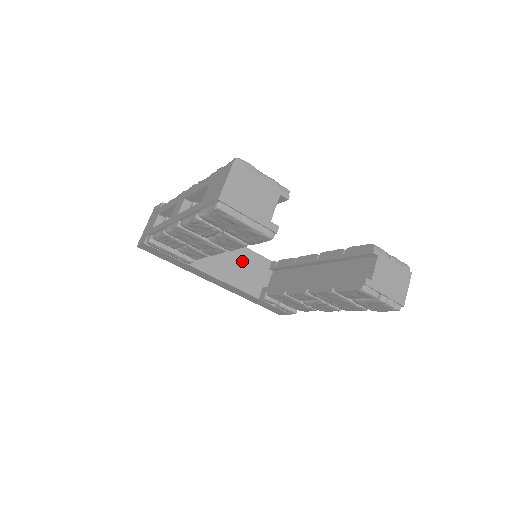
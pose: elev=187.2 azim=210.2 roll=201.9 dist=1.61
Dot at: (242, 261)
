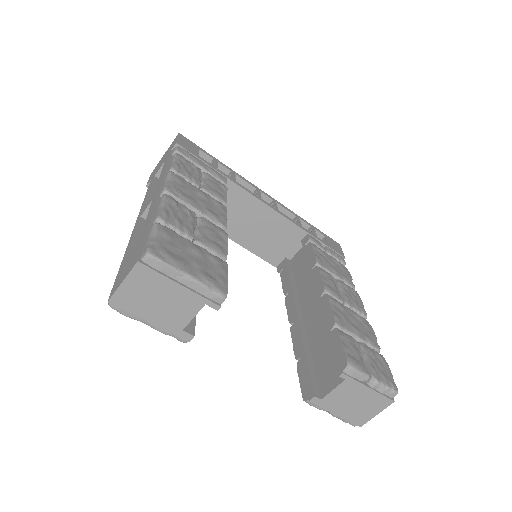
Dot at: (267, 226)
